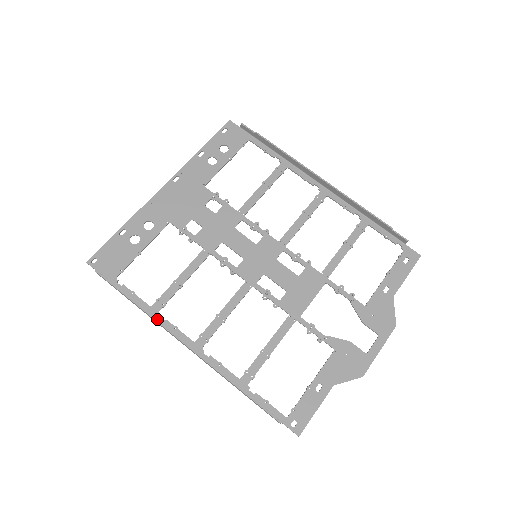
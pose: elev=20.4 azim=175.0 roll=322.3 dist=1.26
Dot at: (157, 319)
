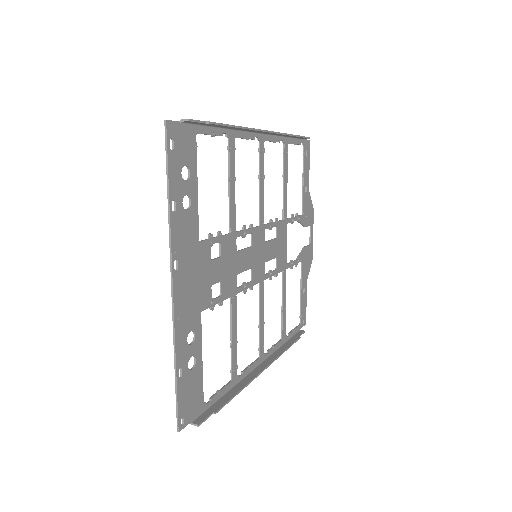
Dot at: (239, 380)
